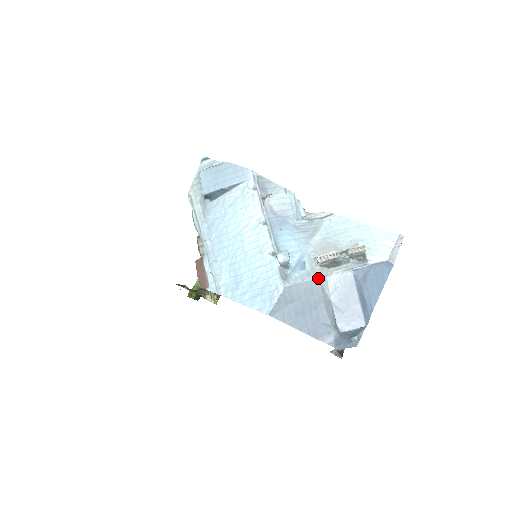
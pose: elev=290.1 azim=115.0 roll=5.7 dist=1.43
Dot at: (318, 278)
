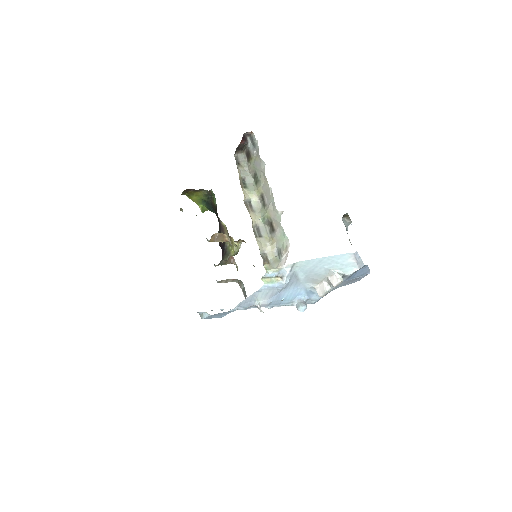
Dot at: occluded
